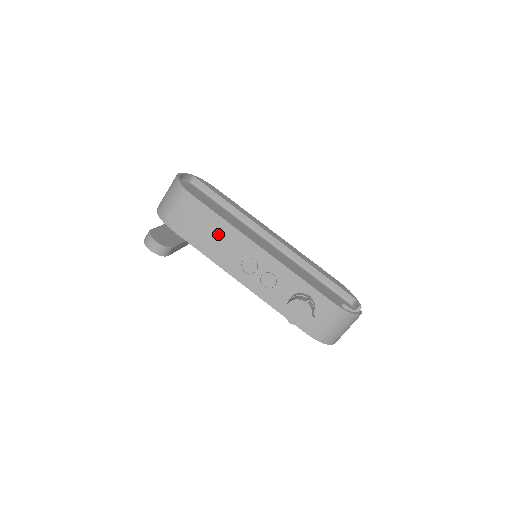
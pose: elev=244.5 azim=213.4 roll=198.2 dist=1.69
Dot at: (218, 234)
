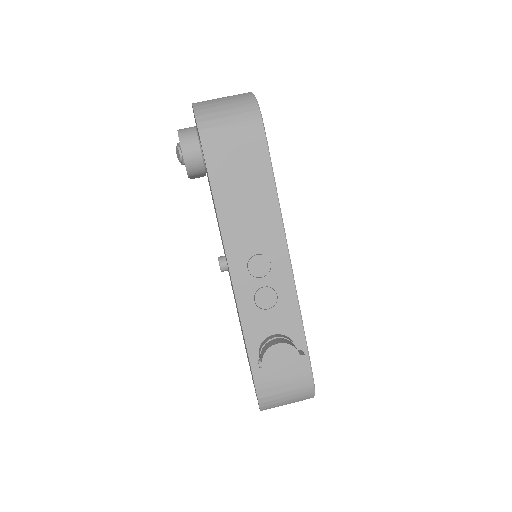
Dot at: (255, 202)
